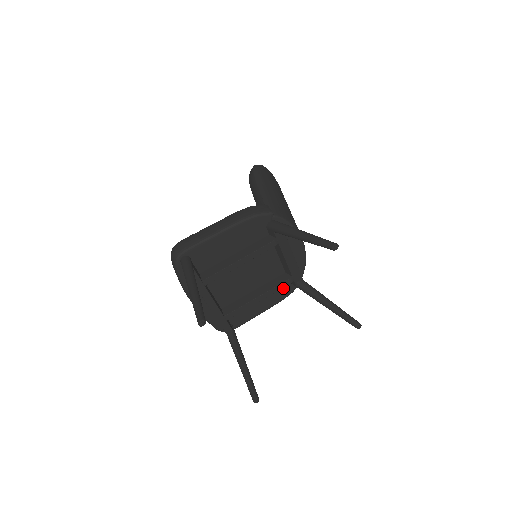
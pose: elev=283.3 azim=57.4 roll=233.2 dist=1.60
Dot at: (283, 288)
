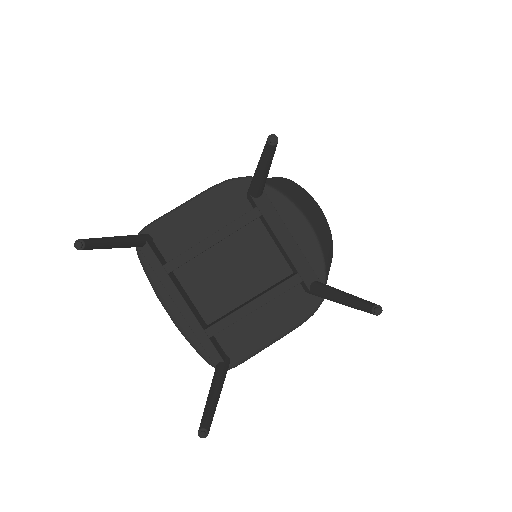
Dot at: (297, 301)
